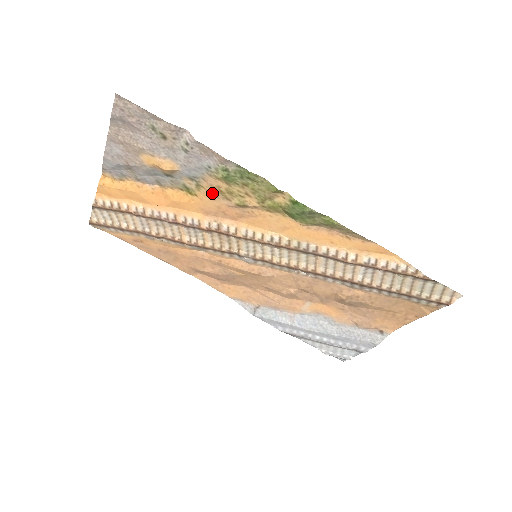
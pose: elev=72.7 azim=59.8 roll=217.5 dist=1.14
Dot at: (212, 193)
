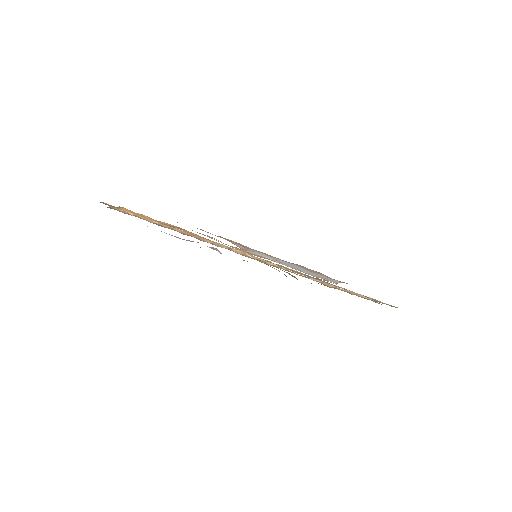
Dot at: occluded
